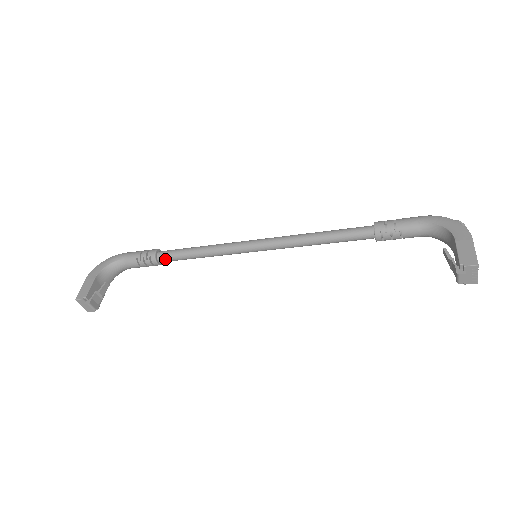
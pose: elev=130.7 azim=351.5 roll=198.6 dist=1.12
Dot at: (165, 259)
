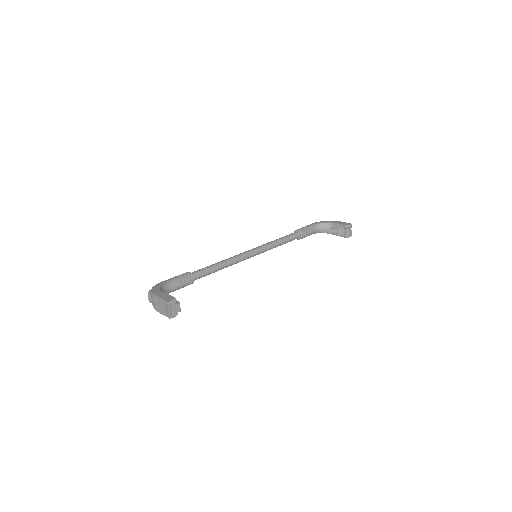
Dot at: (199, 275)
